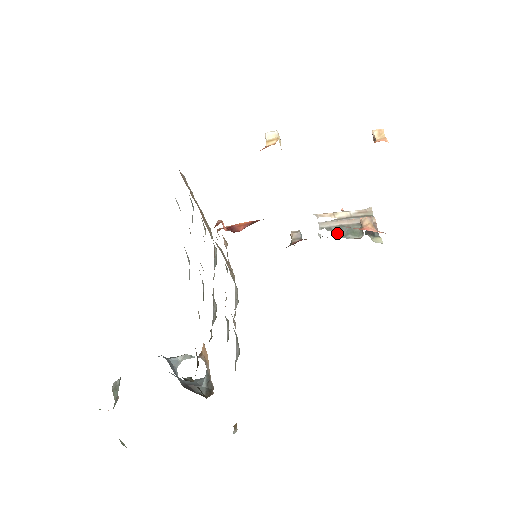
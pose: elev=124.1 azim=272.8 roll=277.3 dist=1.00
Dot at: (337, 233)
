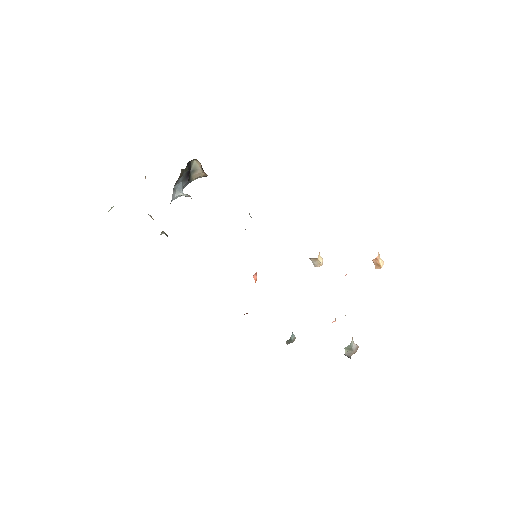
Dot at: occluded
